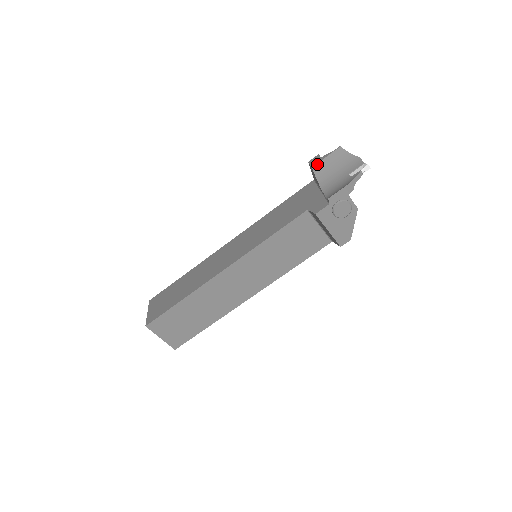
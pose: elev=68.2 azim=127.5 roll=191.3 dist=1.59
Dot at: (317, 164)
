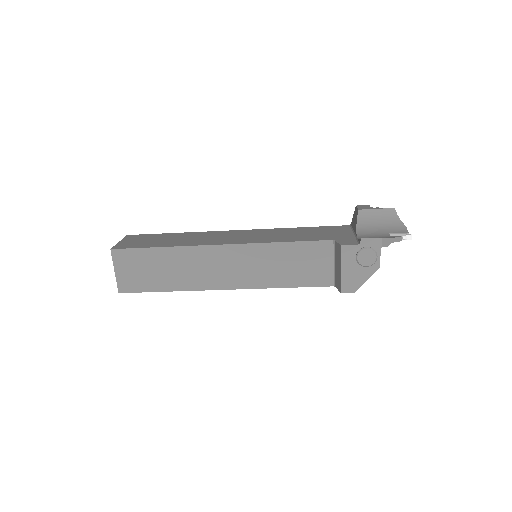
Dot at: (365, 210)
